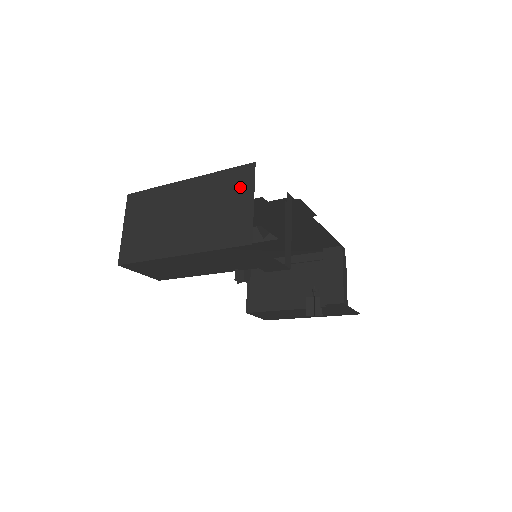
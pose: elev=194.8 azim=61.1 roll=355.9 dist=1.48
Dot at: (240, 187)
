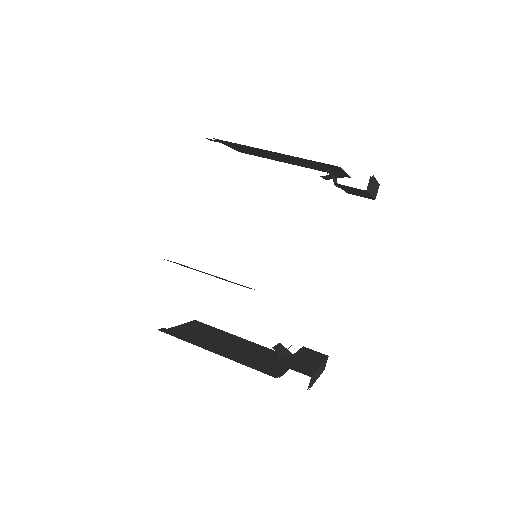
Dot at: occluded
